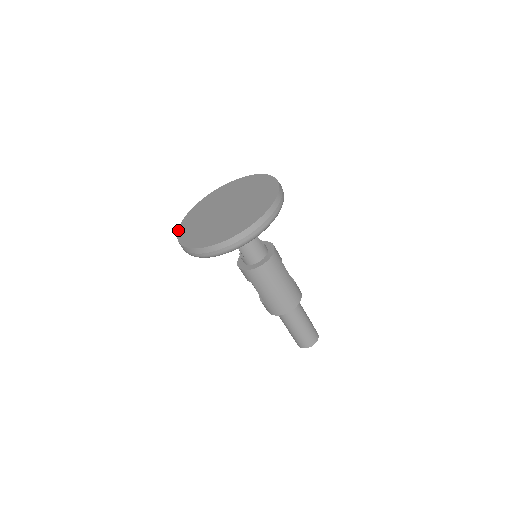
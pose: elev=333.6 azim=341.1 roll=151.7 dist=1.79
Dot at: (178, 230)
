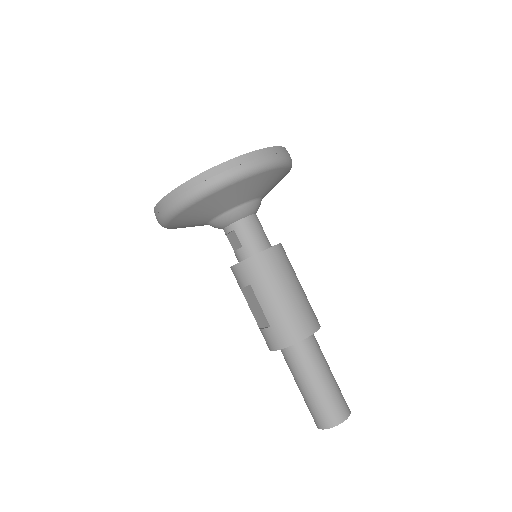
Dot at: occluded
